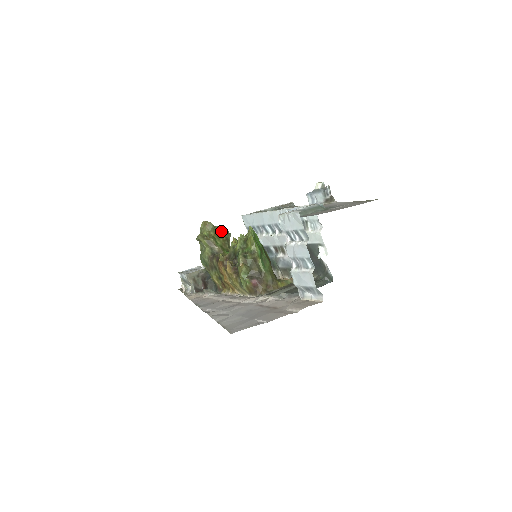
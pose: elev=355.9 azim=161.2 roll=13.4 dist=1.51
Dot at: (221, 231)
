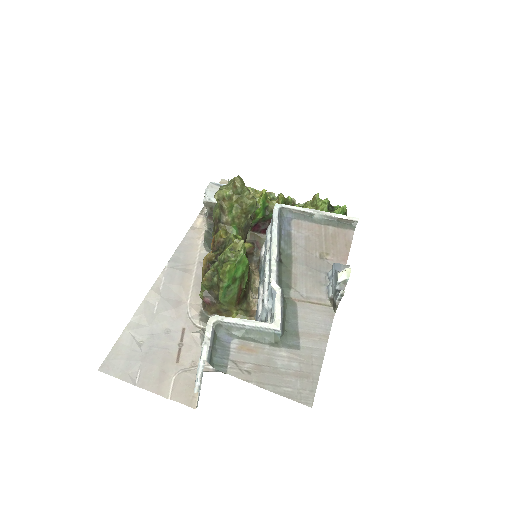
Dot at: (246, 201)
